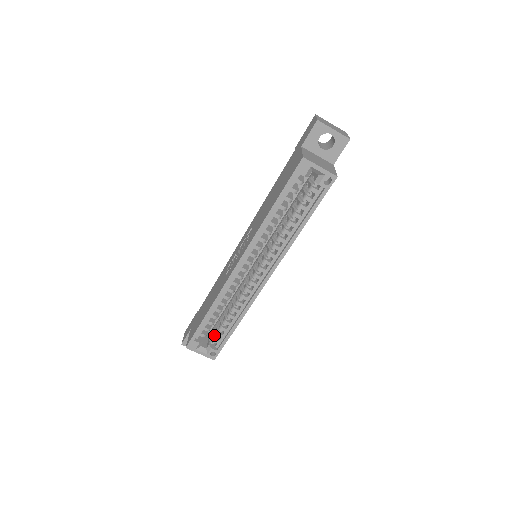
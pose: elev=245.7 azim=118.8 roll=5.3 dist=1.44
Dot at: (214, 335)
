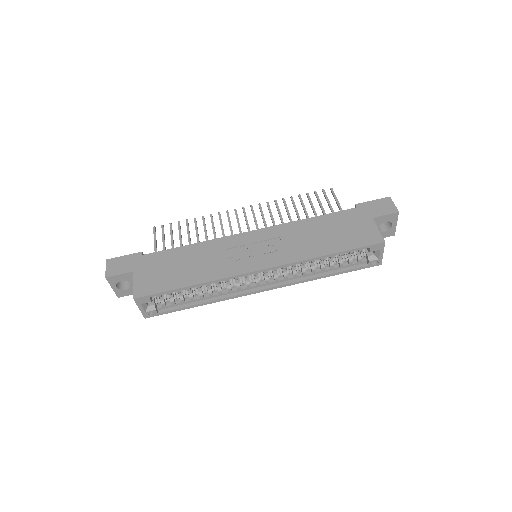
Dot at: (166, 299)
